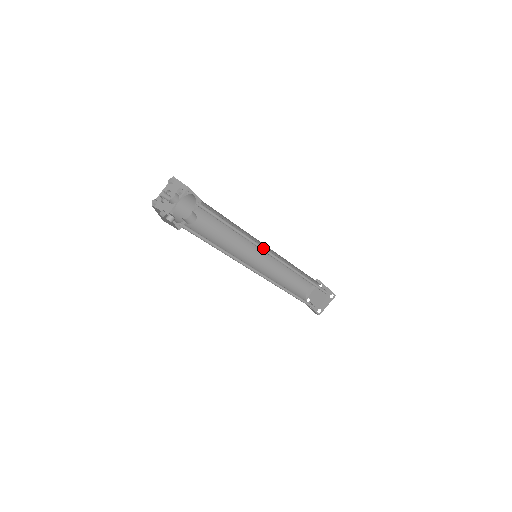
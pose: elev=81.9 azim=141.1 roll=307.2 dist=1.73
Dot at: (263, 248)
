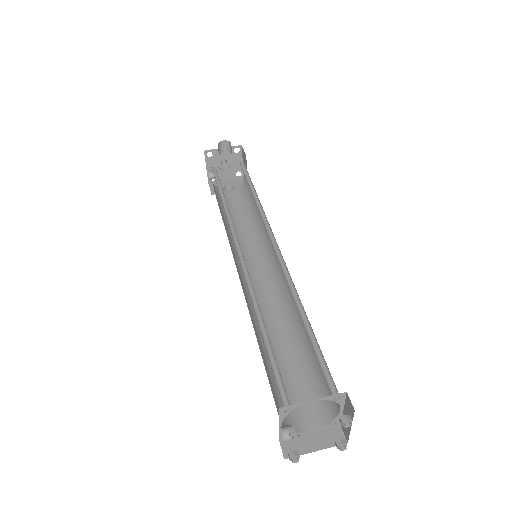
Dot at: (270, 234)
